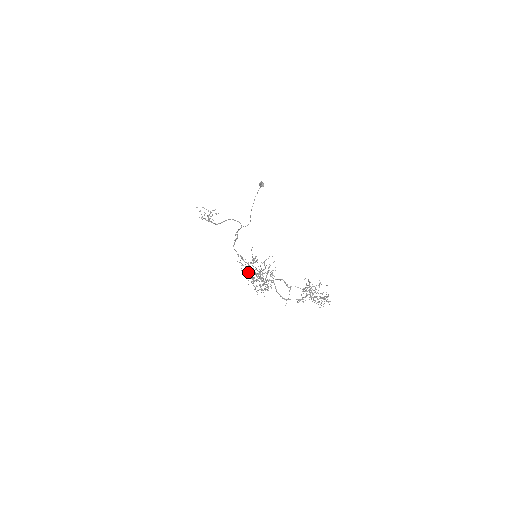
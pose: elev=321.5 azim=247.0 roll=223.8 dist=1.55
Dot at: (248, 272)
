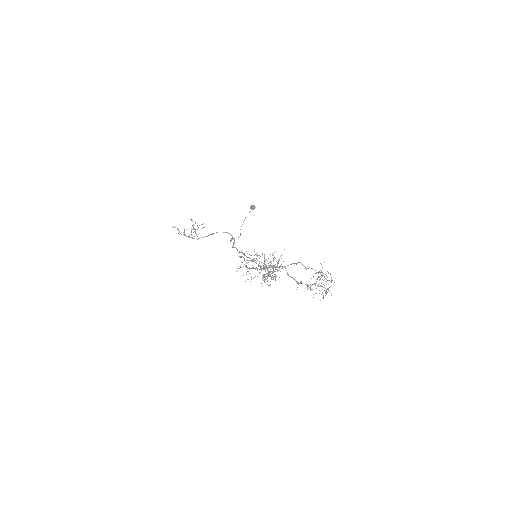
Dot at: (249, 268)
